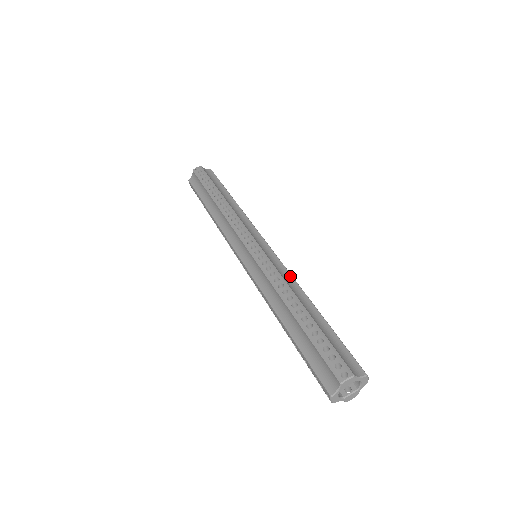
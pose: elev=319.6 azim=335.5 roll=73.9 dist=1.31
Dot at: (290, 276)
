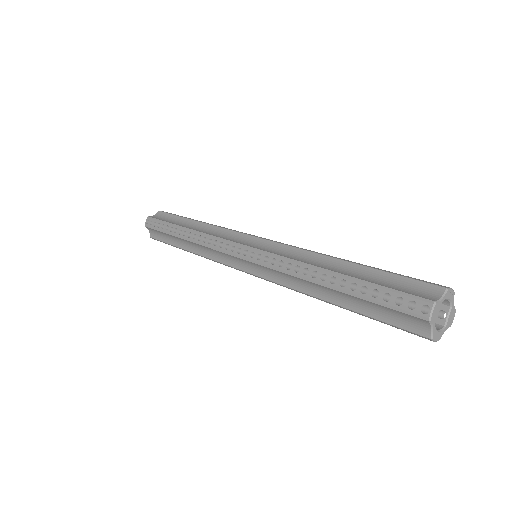
Dot at: (298, 250)
